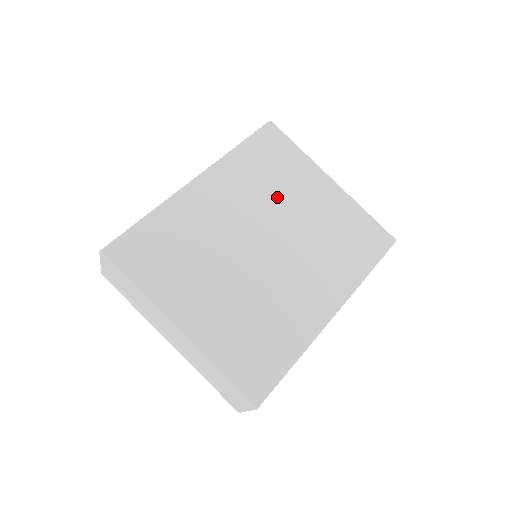
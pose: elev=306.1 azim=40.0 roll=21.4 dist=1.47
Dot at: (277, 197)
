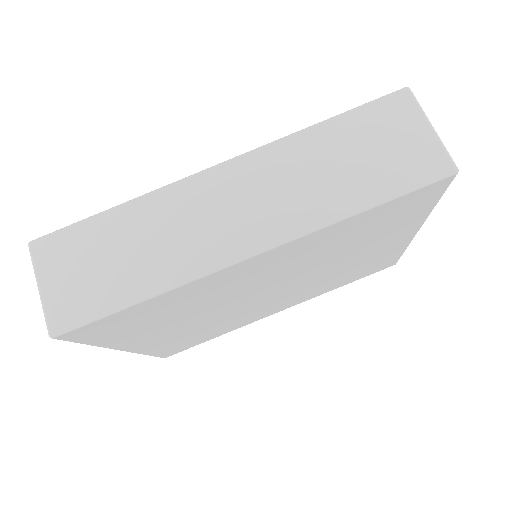
Dot at: (335, 256)
